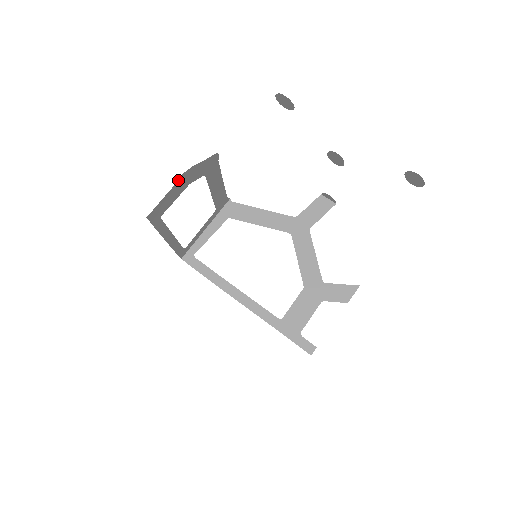
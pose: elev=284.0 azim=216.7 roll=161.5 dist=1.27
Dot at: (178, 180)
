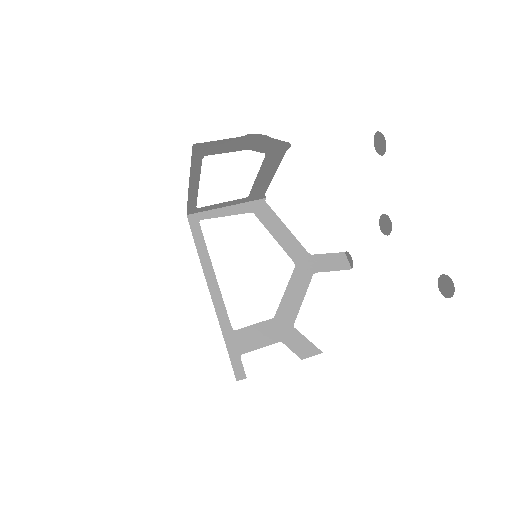
Dot at: (244, 136)
